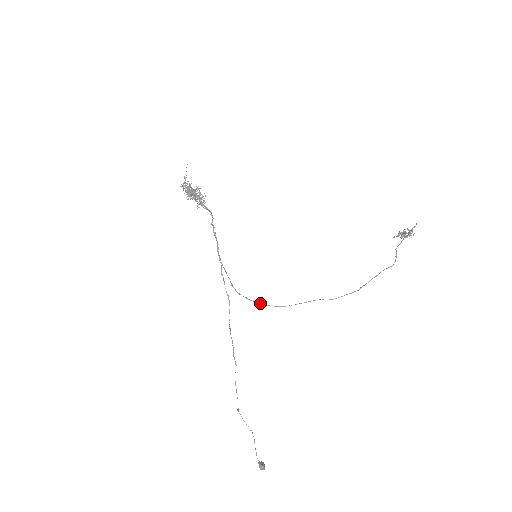
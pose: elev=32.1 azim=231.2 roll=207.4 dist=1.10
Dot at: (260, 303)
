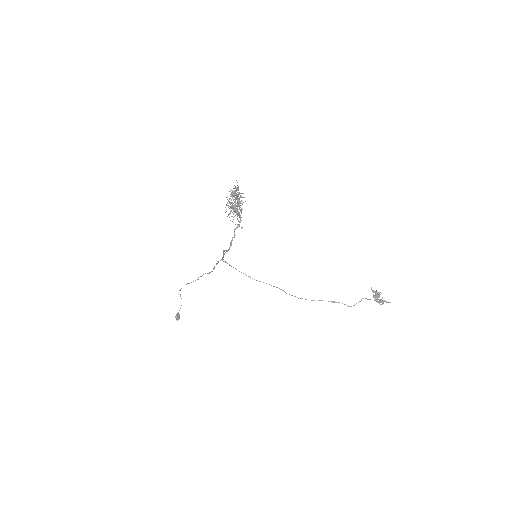
Dot at: occluded
